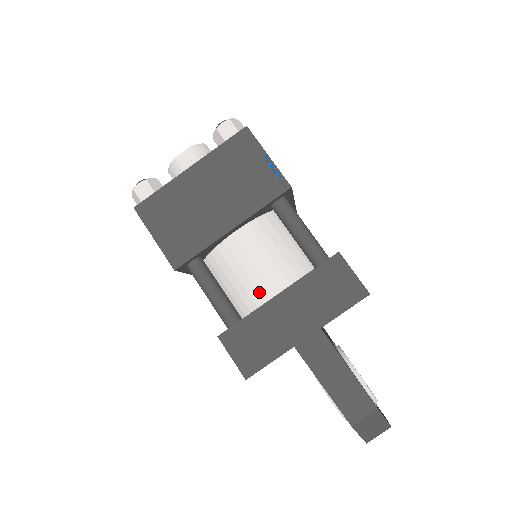
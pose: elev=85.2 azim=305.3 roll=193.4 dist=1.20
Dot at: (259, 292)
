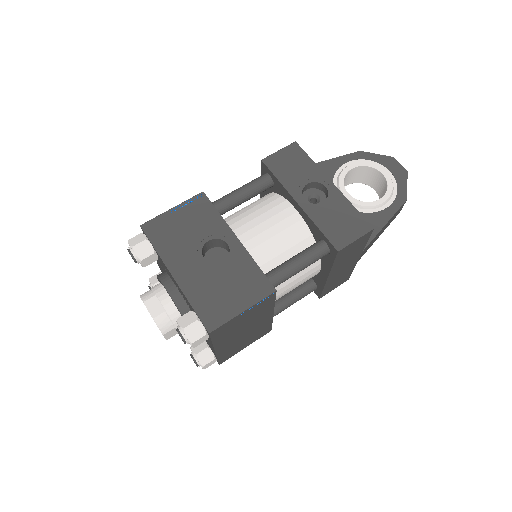
Dot at: occluded
